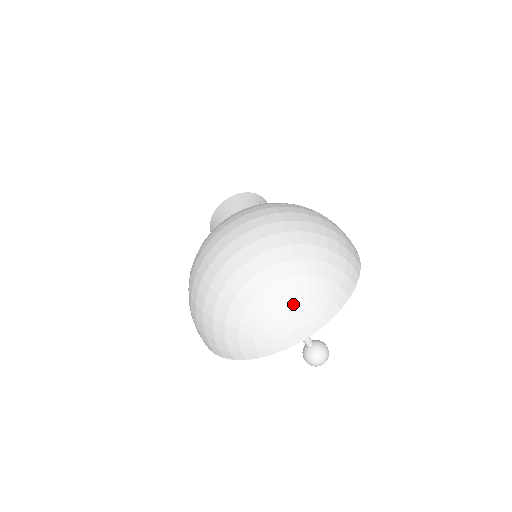
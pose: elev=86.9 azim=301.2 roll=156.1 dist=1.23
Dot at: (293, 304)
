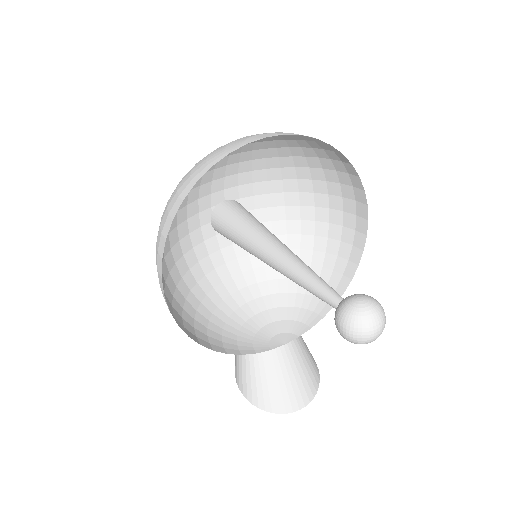
Dot at: occluded
